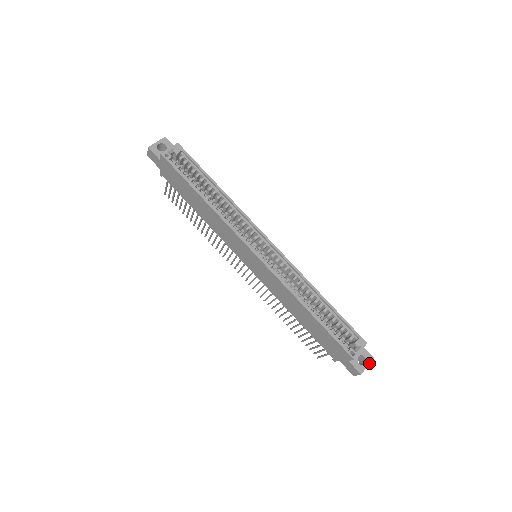
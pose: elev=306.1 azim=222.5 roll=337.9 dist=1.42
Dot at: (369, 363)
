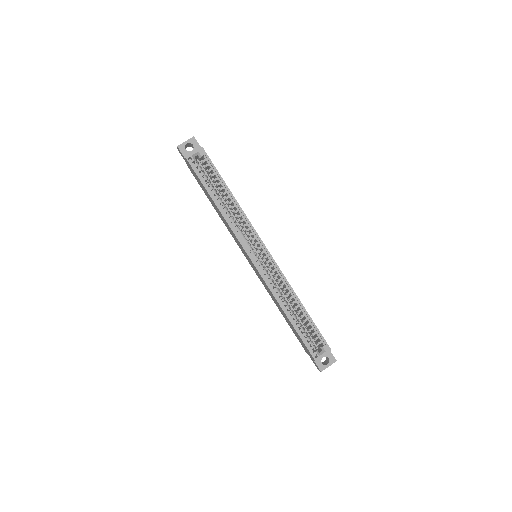
Dot at: (331, 364)
